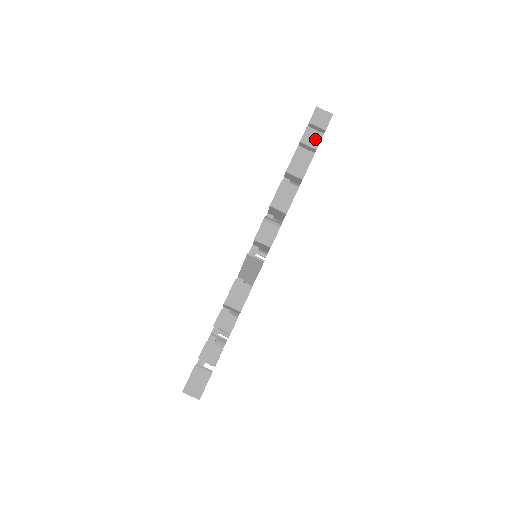
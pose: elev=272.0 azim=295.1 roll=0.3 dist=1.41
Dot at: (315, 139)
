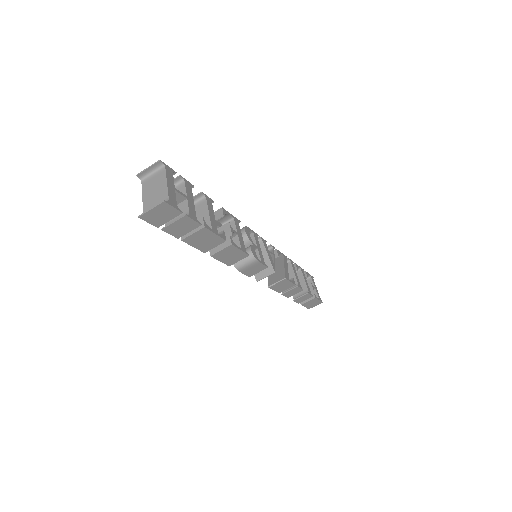
Dot at: (186, 225)
